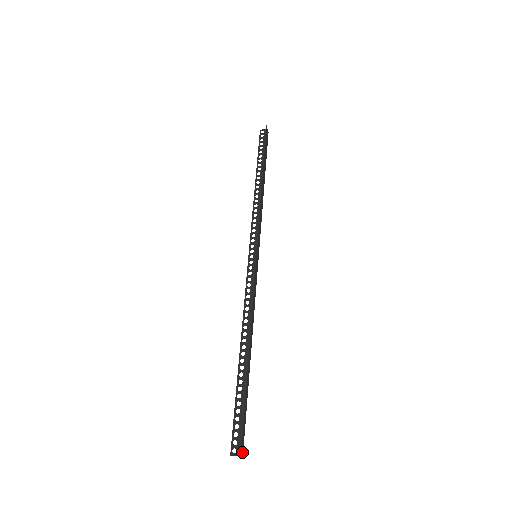
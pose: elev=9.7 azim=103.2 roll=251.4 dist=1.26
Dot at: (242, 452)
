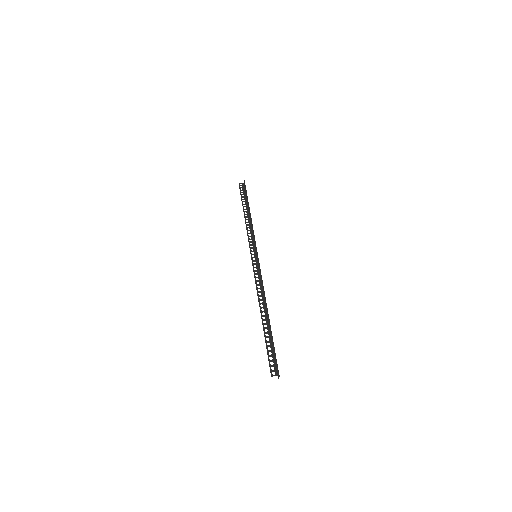
Dot at: (278, 375)
